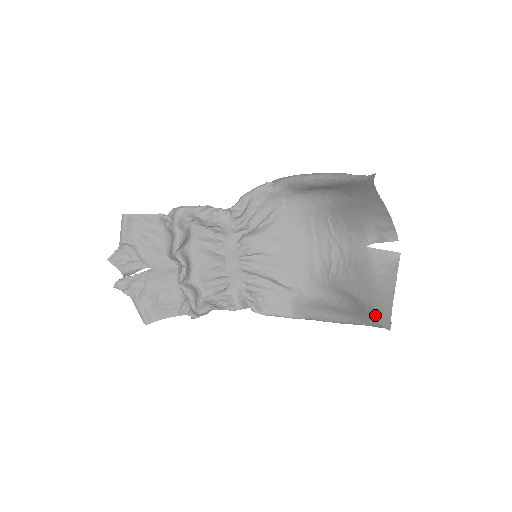
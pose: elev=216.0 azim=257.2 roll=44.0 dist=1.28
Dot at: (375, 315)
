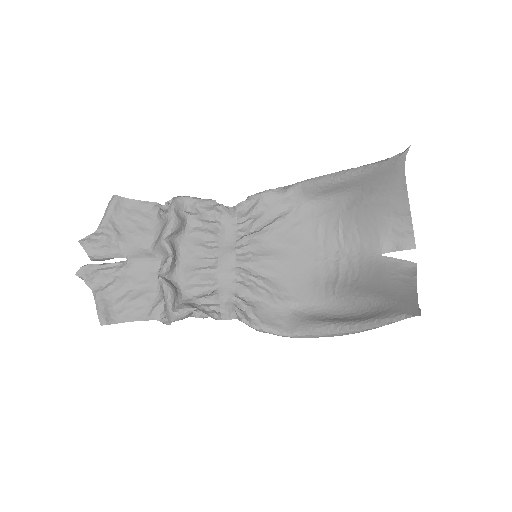
Dot at: (398, 308)
